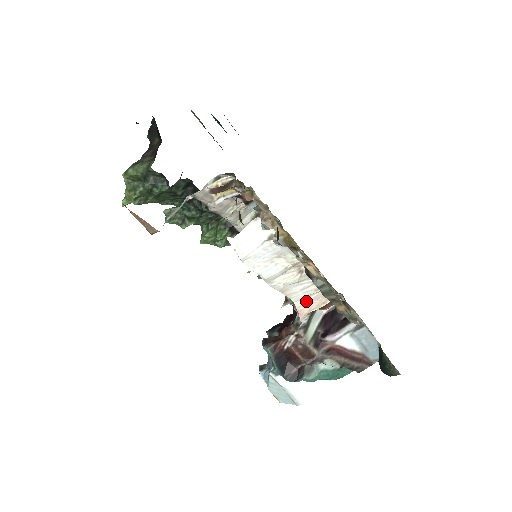
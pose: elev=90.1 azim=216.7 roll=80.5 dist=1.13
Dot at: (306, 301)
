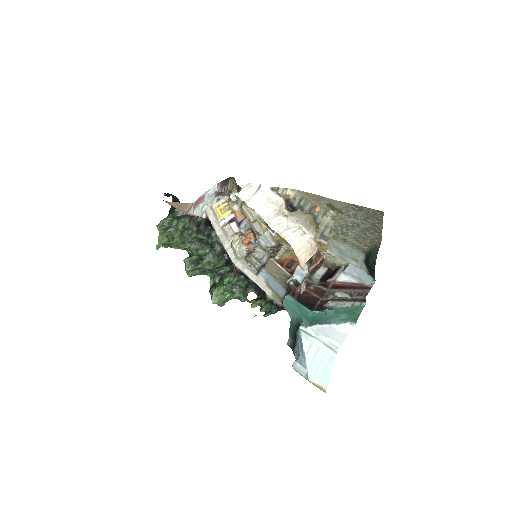
Dot at: (299, 248)
